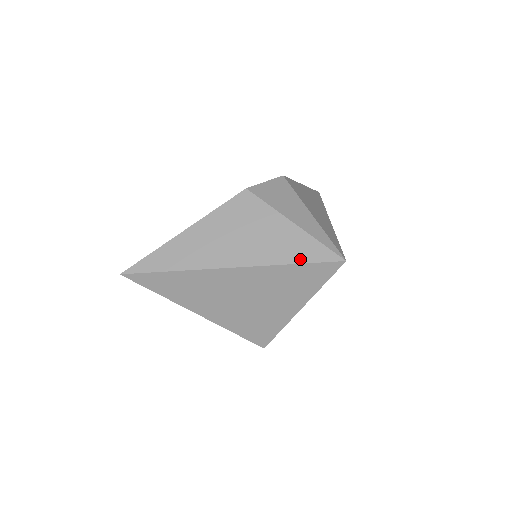
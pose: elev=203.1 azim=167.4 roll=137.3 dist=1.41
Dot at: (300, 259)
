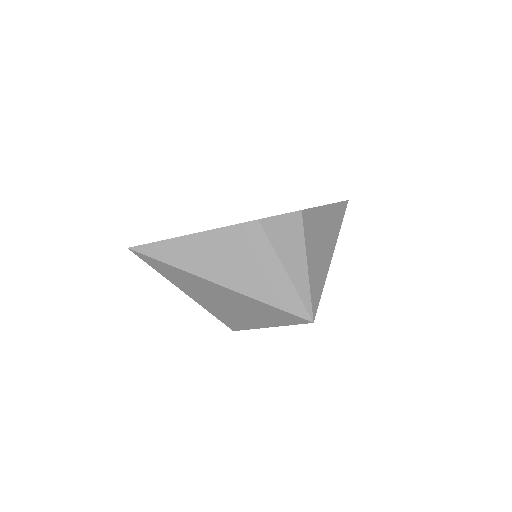
Dot at: (277, 304)
